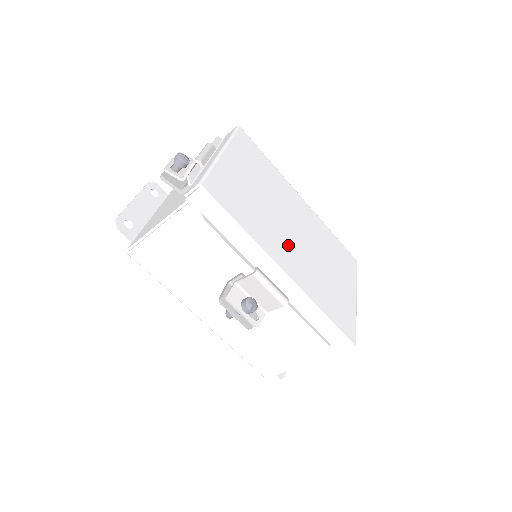
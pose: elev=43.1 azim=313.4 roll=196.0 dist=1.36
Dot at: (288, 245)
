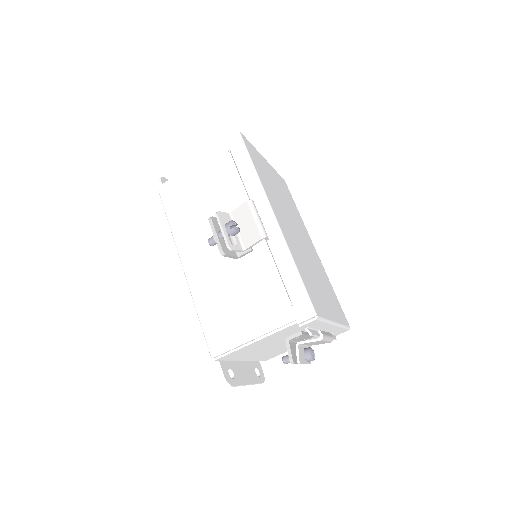
Dot at: (287, 223)
